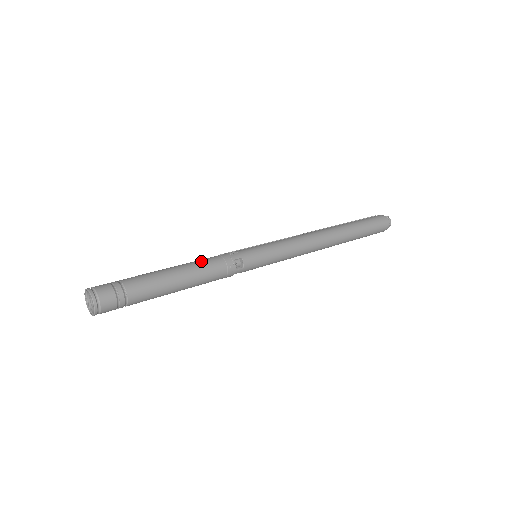
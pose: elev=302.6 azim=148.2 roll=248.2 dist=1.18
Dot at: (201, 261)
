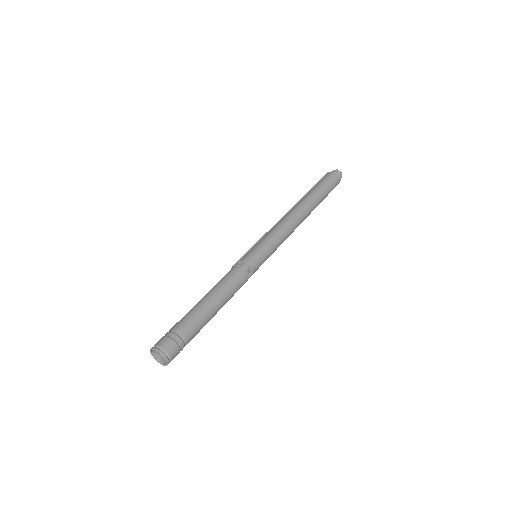
Dot at: (222, 284)
